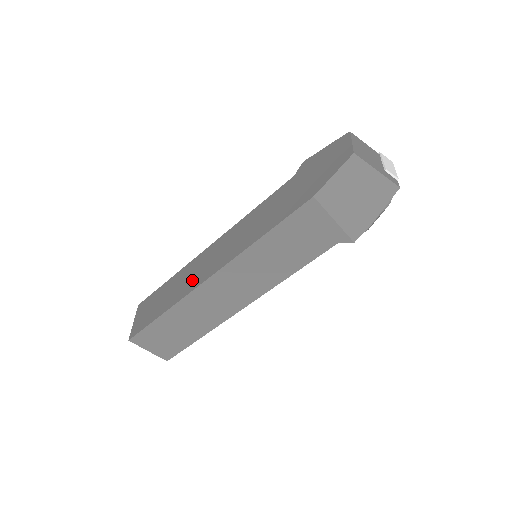
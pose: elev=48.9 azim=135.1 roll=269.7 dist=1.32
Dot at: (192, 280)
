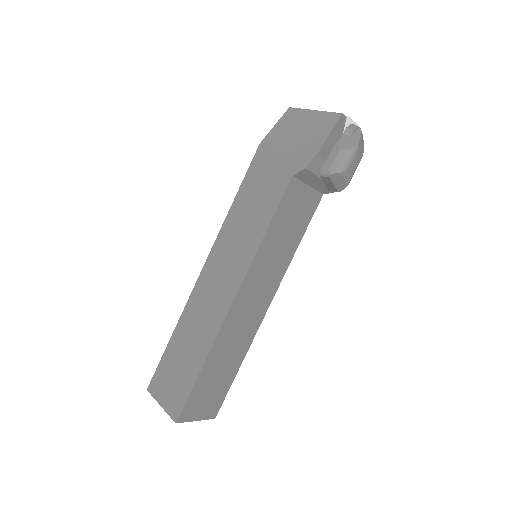
Dot at: occluded
